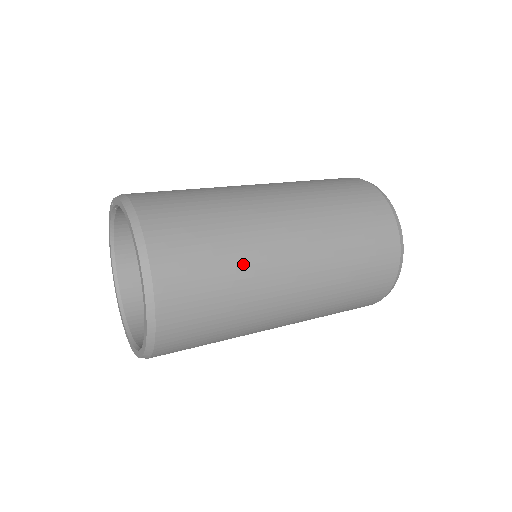
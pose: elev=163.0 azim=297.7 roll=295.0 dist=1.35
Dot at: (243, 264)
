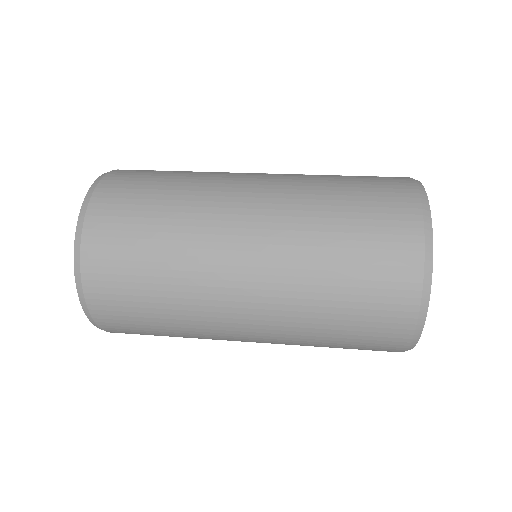
Dot at: (179, 290)
